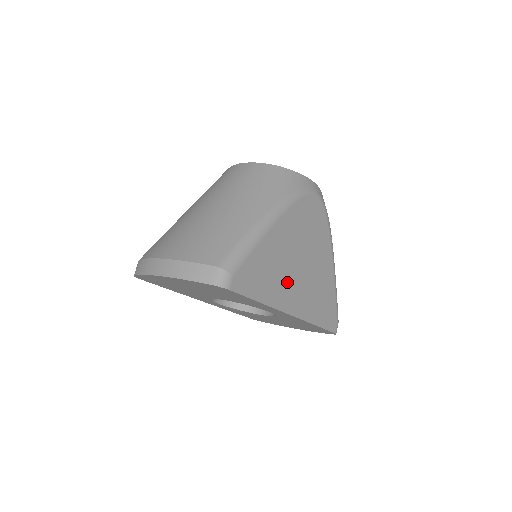
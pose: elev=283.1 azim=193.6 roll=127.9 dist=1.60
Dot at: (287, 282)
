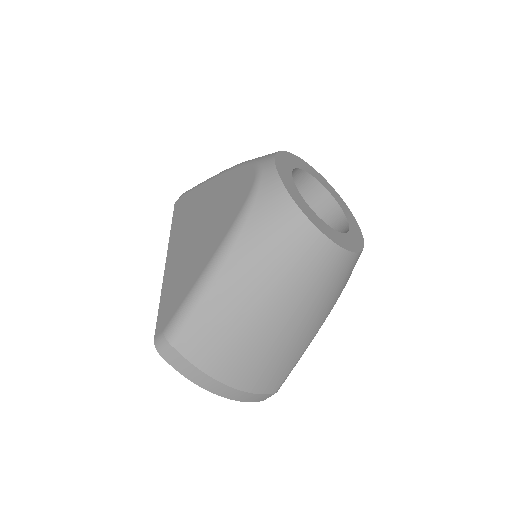
Dot at: occluded
